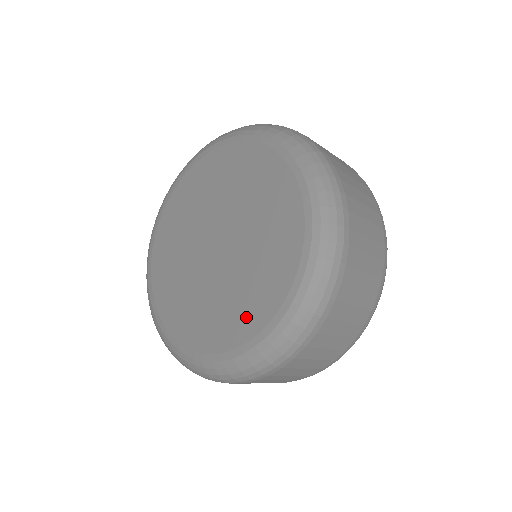
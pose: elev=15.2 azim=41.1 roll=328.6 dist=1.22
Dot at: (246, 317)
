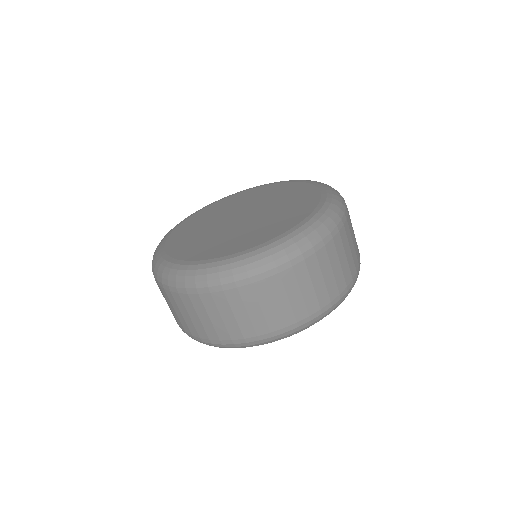
Dot at: (277, 228)
